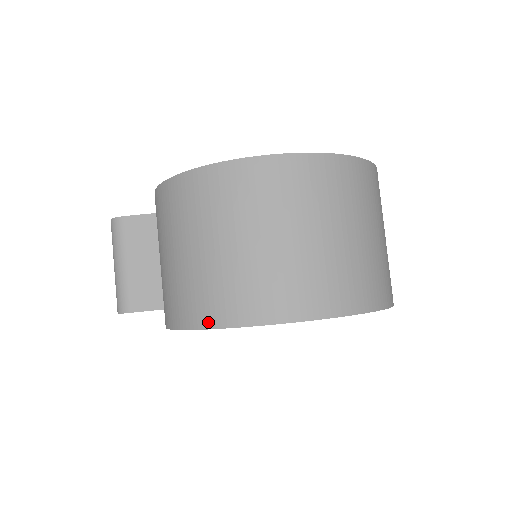
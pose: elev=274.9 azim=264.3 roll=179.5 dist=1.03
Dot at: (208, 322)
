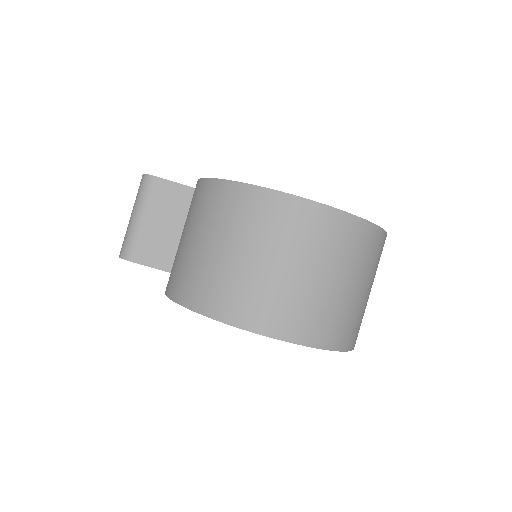
Dot at: (209, 311)
